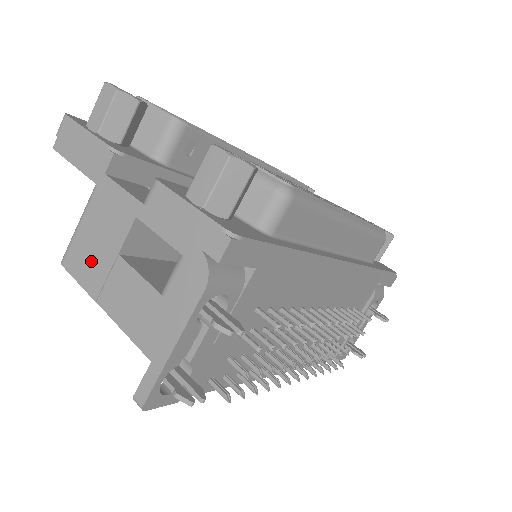
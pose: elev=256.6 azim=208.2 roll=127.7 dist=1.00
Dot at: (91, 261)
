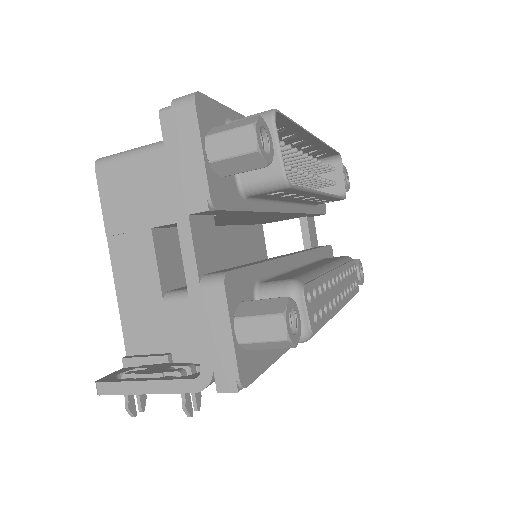
Dot at: (124, 201)
